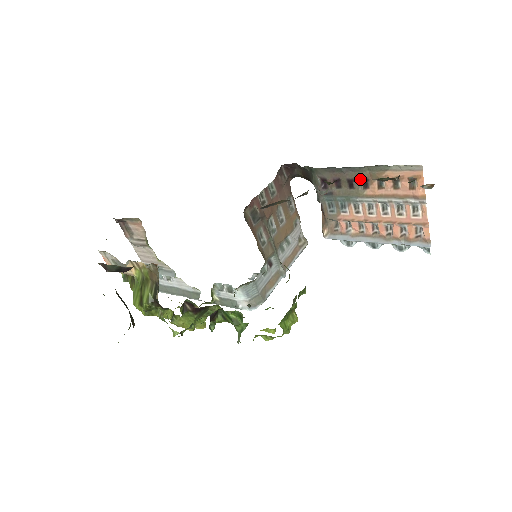
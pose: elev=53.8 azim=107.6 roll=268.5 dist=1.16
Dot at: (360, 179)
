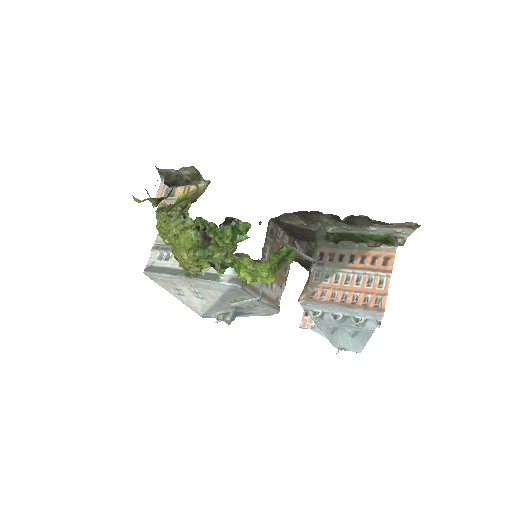
Dot at: (349, 255)
